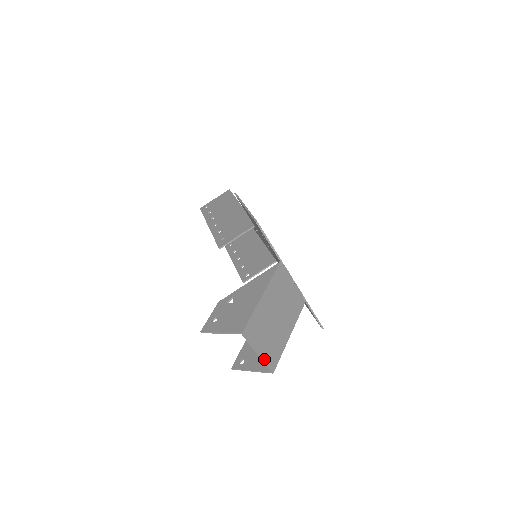
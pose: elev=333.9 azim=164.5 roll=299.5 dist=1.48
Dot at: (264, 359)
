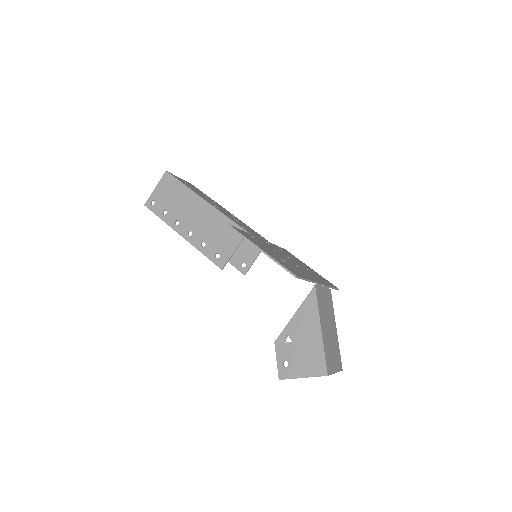
Dot at: (338, 370)
